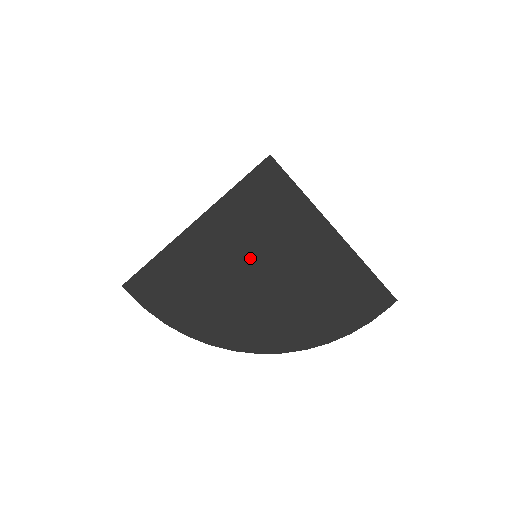
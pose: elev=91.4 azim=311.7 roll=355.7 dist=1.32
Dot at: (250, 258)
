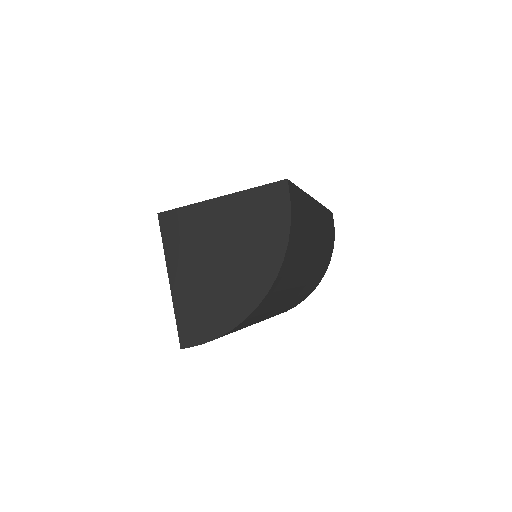
Dot at: (207, 261)
